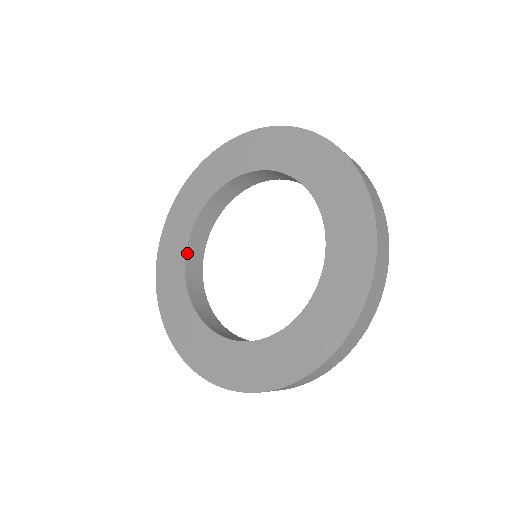
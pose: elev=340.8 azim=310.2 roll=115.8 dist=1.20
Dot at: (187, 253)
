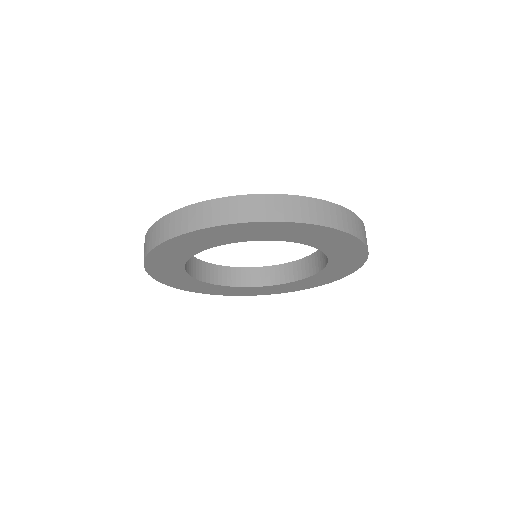
Dot at: occluded
